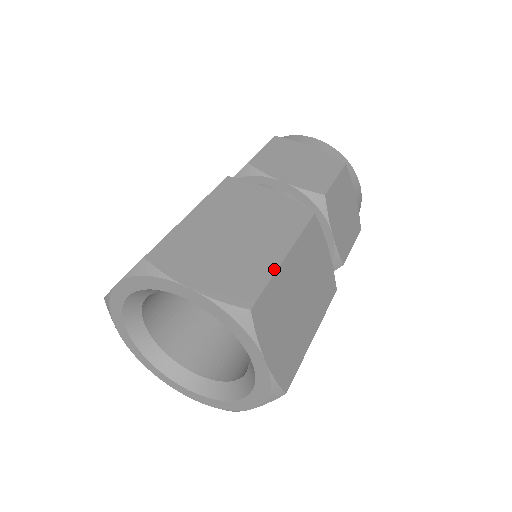
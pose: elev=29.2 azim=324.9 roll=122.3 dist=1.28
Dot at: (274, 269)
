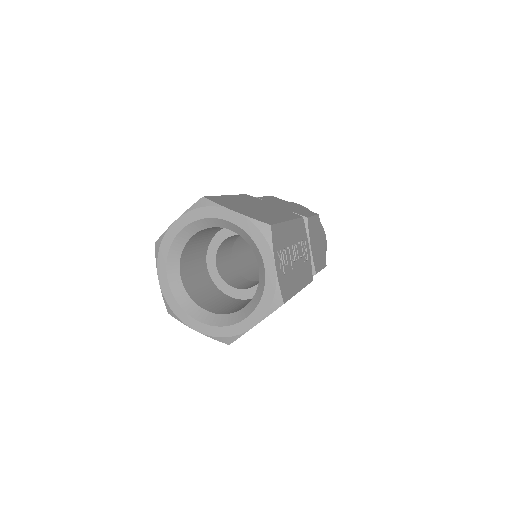
Dot at: occluded
